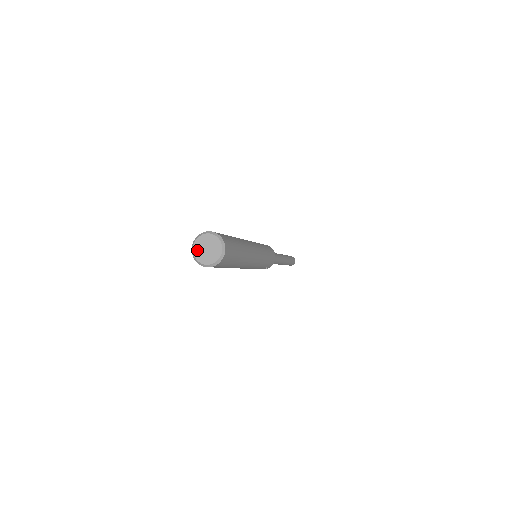
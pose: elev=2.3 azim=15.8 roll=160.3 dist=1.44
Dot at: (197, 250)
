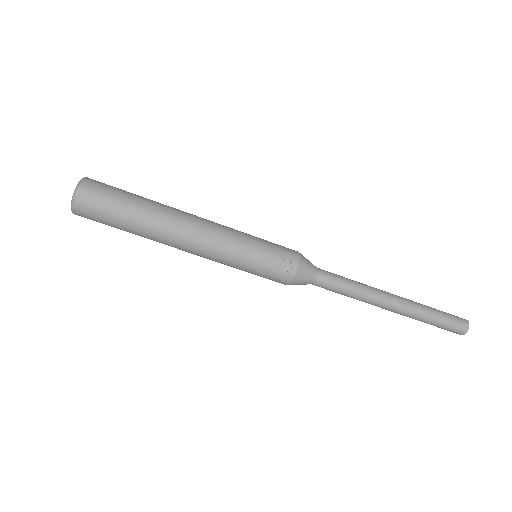
Dot at: occluded
